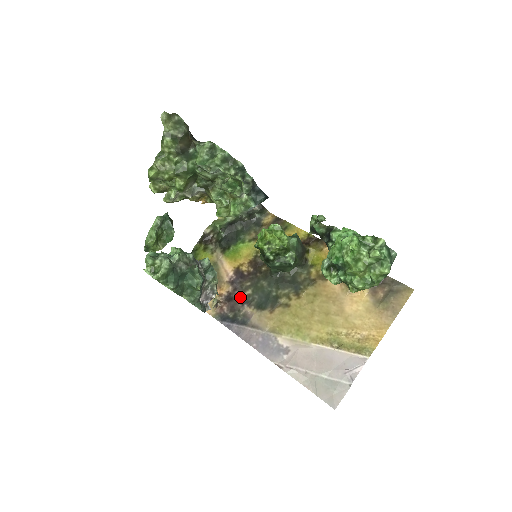
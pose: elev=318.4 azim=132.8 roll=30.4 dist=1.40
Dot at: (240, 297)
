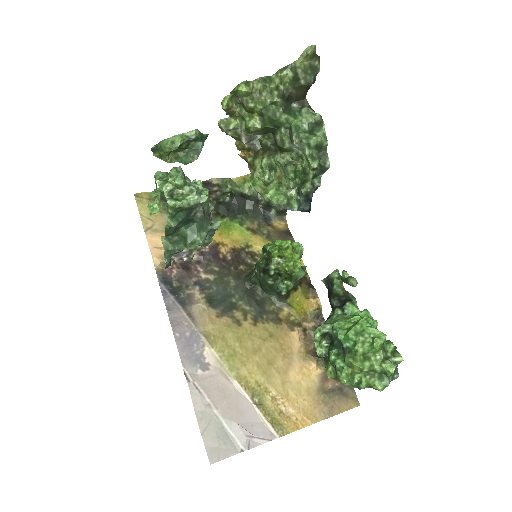
Dot at: (198, 274)
